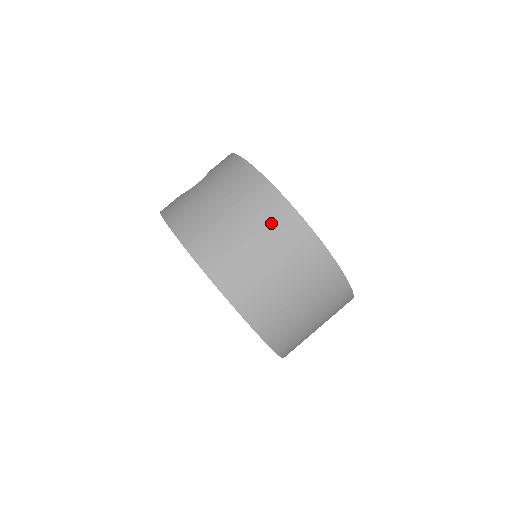
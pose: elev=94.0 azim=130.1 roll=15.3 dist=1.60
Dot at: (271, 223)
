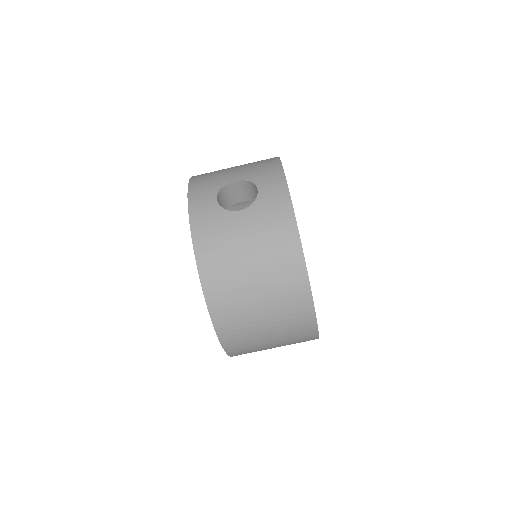
Dot at: (289, 311)
